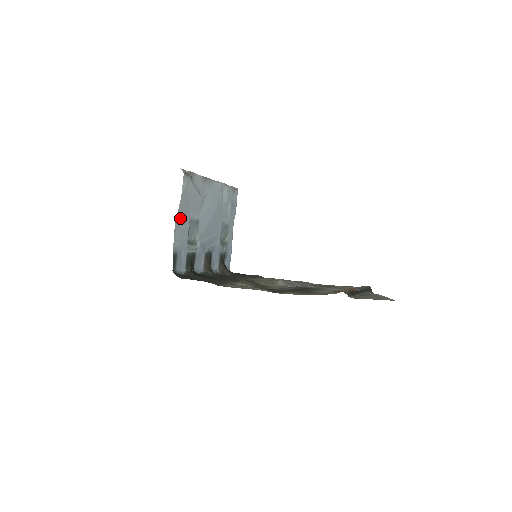
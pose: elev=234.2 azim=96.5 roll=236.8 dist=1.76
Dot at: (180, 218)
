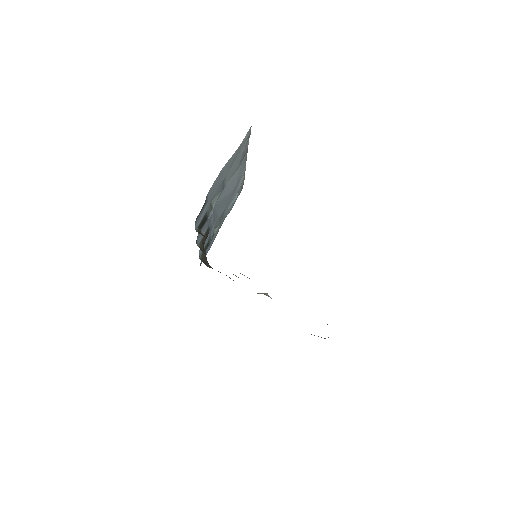
Dot at: (225, 168)
